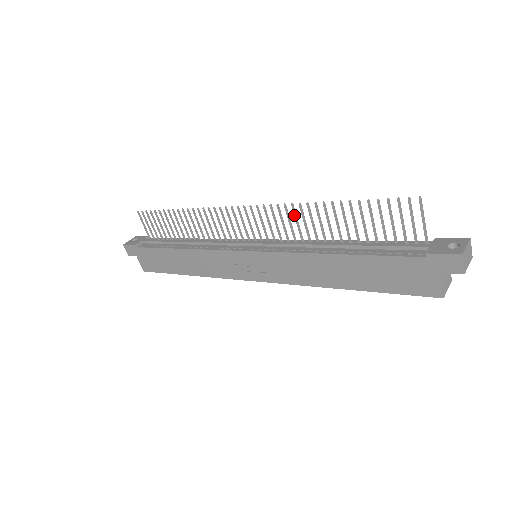
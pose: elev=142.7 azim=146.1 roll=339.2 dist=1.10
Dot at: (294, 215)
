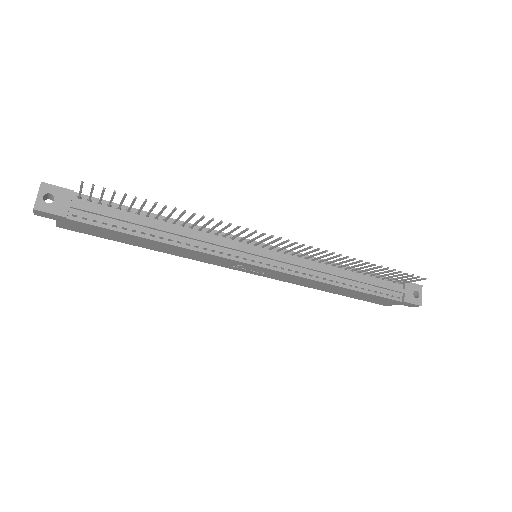
Dot at: occluded
